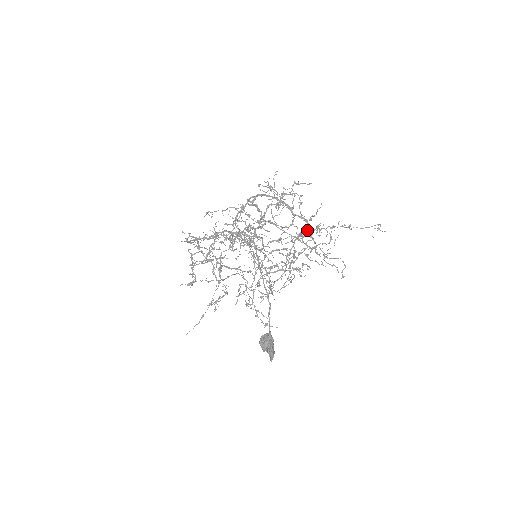
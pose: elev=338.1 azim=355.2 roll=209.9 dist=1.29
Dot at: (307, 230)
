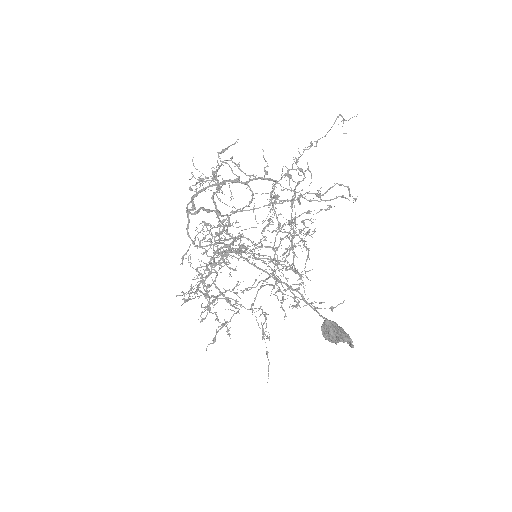
Dot at: (274, 186)
